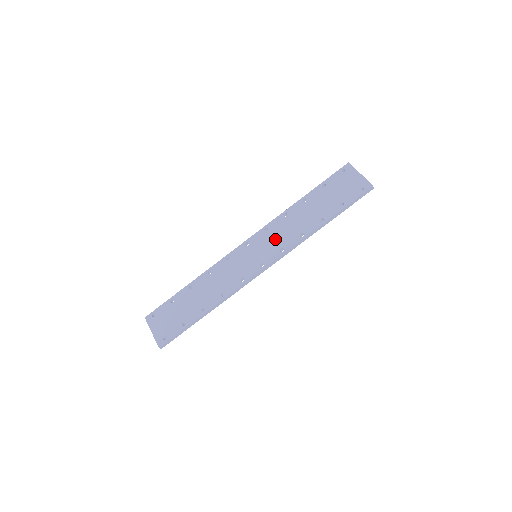
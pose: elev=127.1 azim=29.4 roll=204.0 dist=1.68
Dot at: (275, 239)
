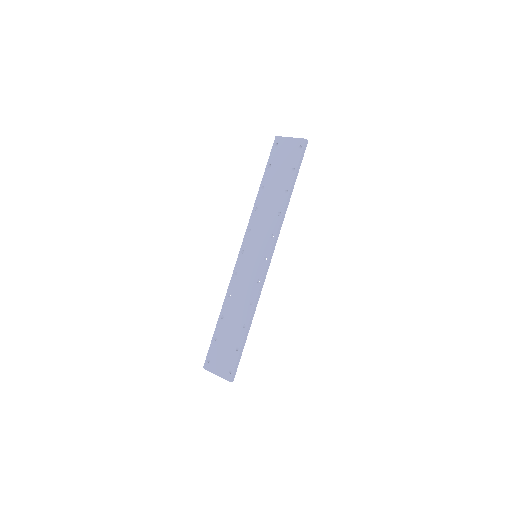
Dot at: (261, 232)
